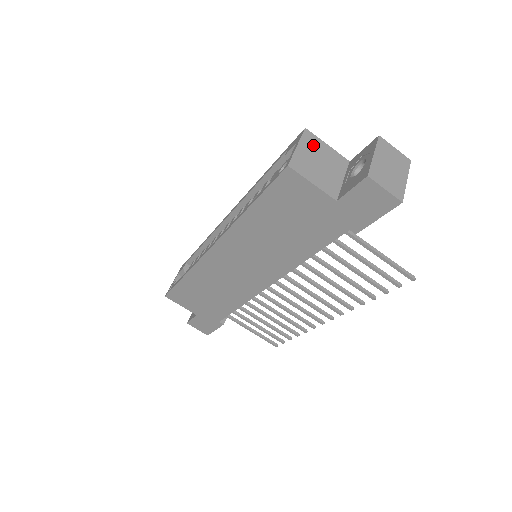
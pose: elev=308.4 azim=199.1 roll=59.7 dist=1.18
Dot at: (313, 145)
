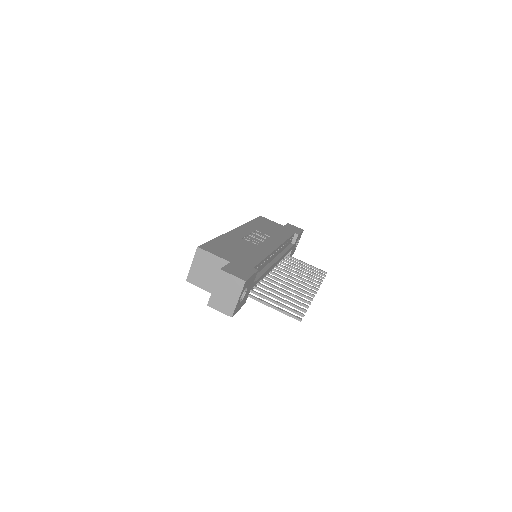
Dot at: (203, 259)
